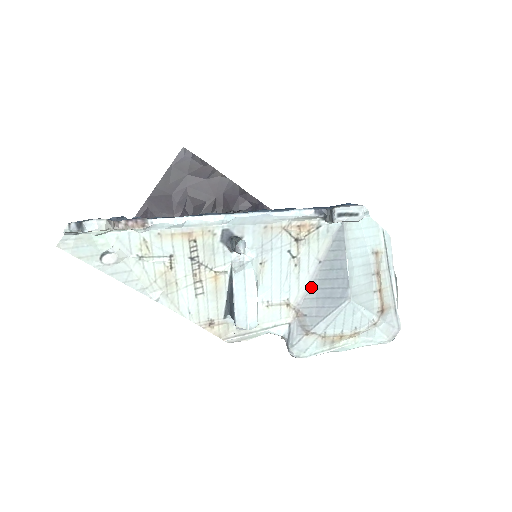
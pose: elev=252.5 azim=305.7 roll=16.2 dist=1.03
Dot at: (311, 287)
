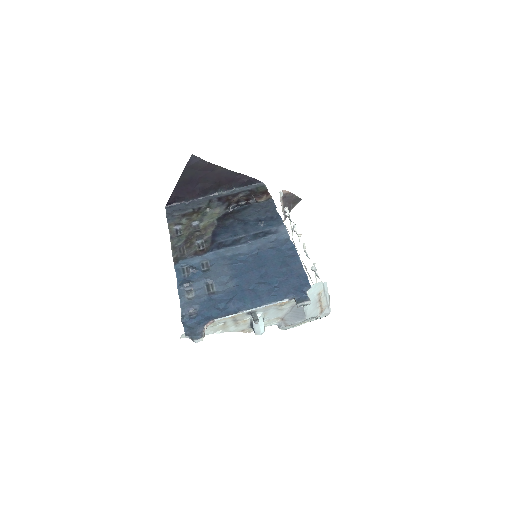
Dot at: (288, 313)
